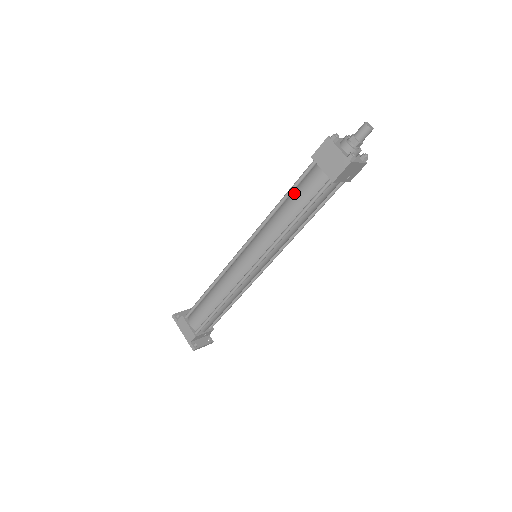
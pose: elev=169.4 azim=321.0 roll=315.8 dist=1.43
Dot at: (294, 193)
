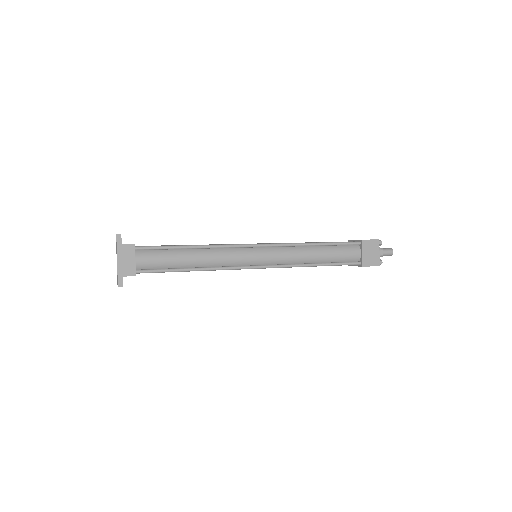
Dot at: (332, 247)
